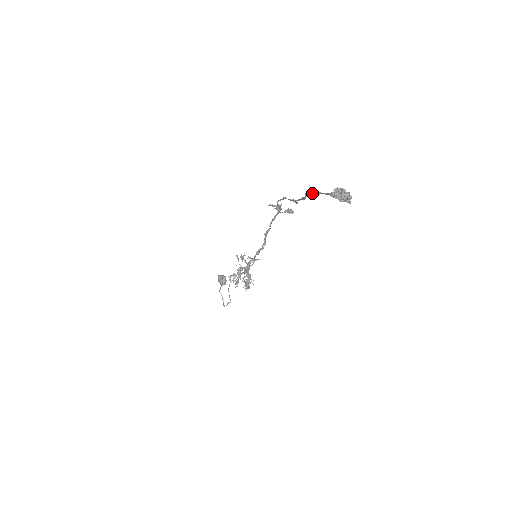
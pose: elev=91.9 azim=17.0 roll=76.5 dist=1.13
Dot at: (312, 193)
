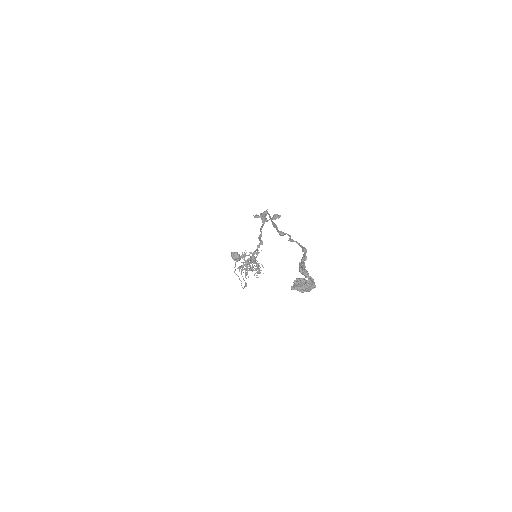
Dot at: (286, 233)
